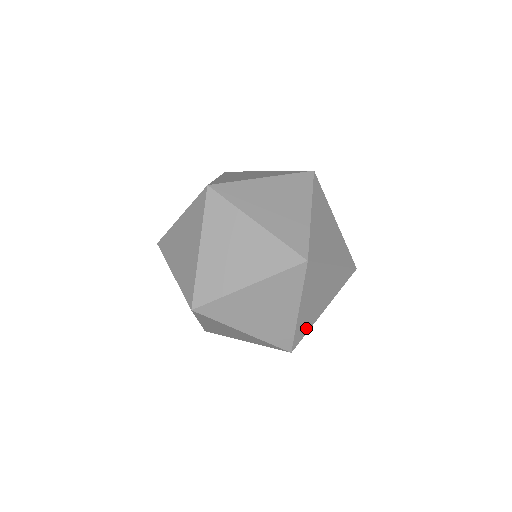
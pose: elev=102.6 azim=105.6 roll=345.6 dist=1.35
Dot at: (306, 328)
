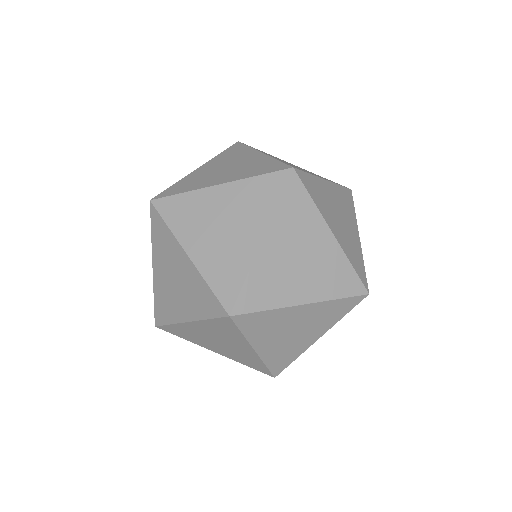
Dot at: (266, 298)
